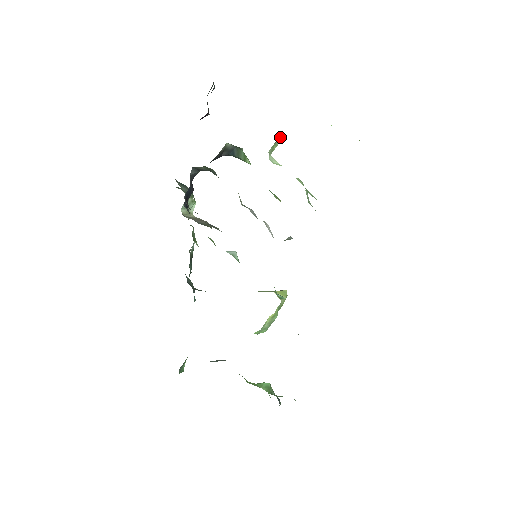
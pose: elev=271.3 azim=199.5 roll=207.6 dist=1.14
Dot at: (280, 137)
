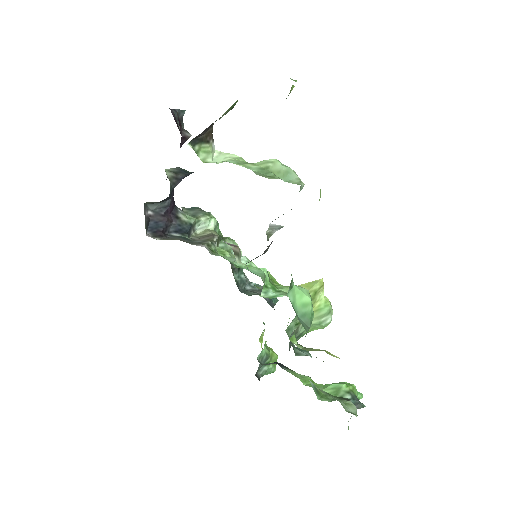
Dot at: (197, 140)
